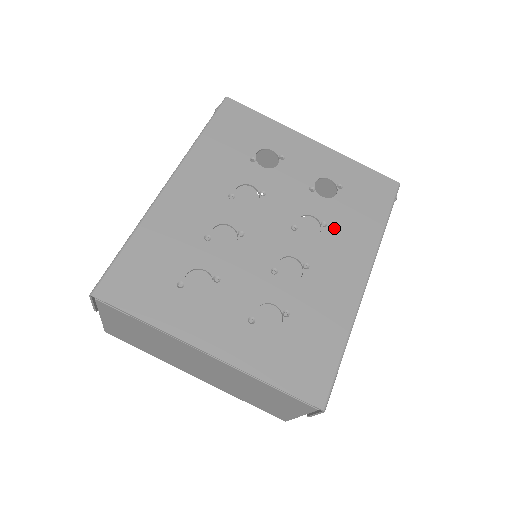
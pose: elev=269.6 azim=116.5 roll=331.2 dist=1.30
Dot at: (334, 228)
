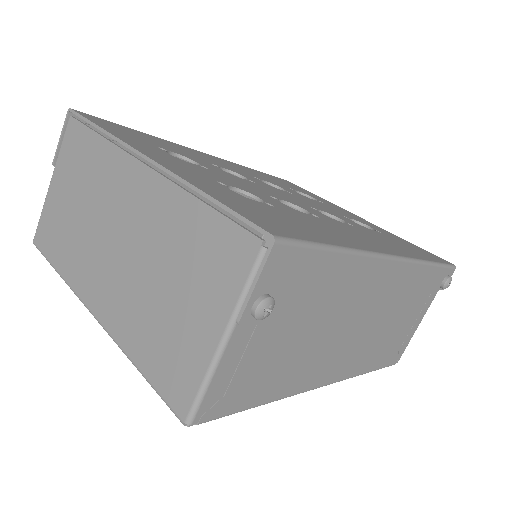
Dot at: (362, 230)
